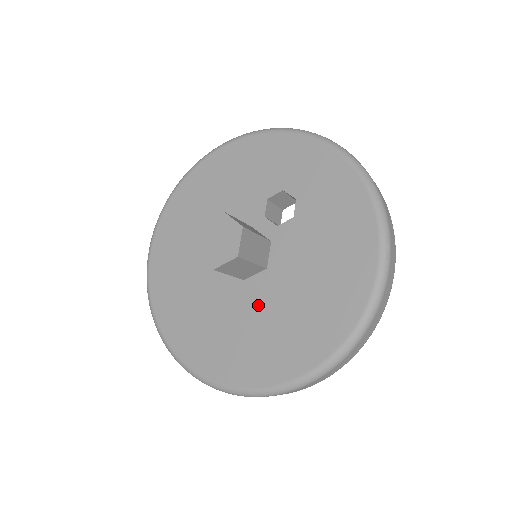
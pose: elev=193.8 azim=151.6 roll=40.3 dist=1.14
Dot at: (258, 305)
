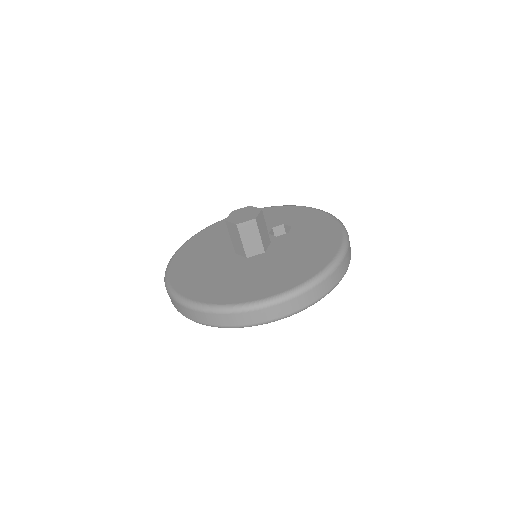
Dot at: (254, 267)
